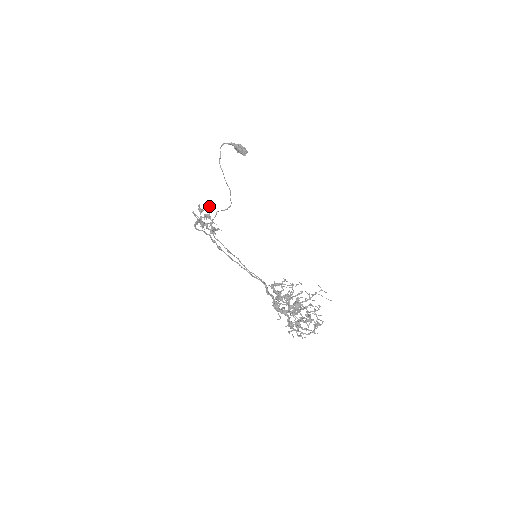
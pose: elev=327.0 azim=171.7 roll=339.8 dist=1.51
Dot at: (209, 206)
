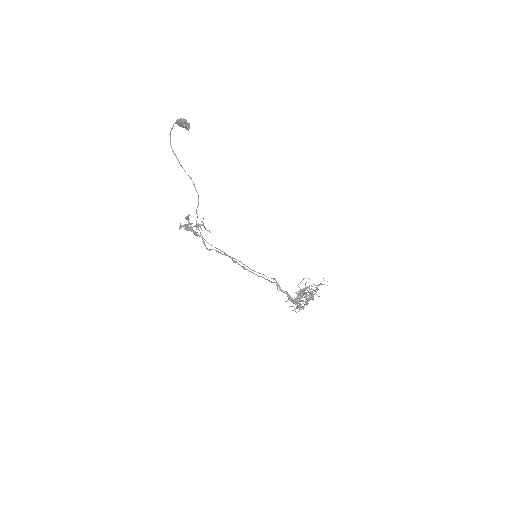
Dot at: (203, 217)
